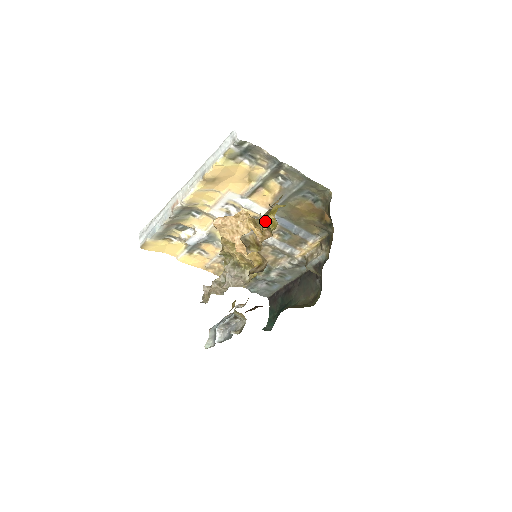
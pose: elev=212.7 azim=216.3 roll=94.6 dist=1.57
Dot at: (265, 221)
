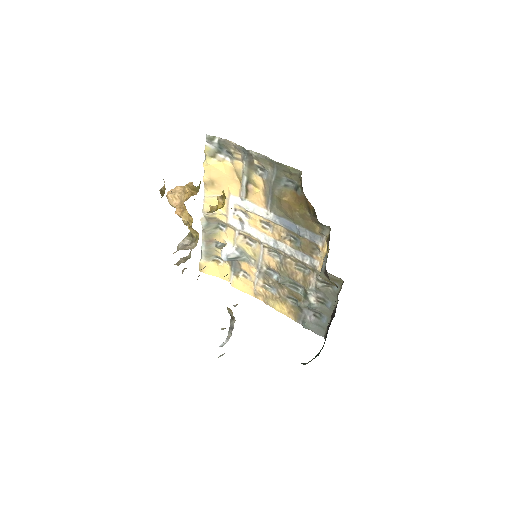
Dot at: occluded
